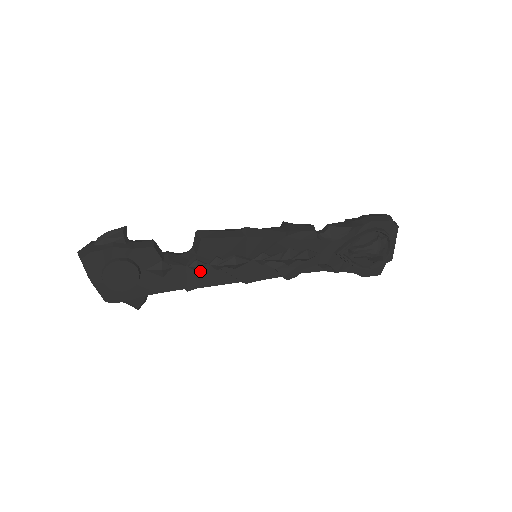
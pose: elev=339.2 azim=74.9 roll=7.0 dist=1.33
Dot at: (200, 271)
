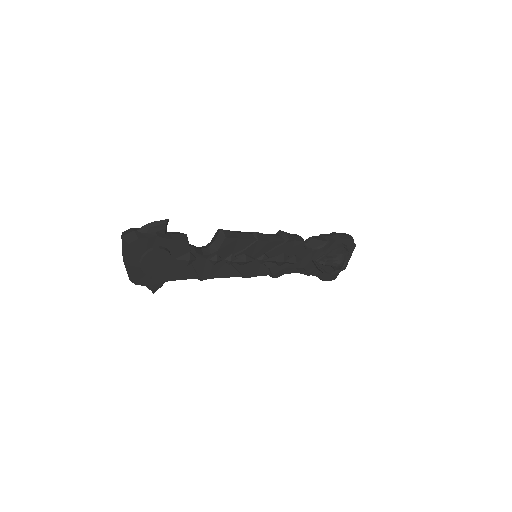
Dot at: (215, 264)
